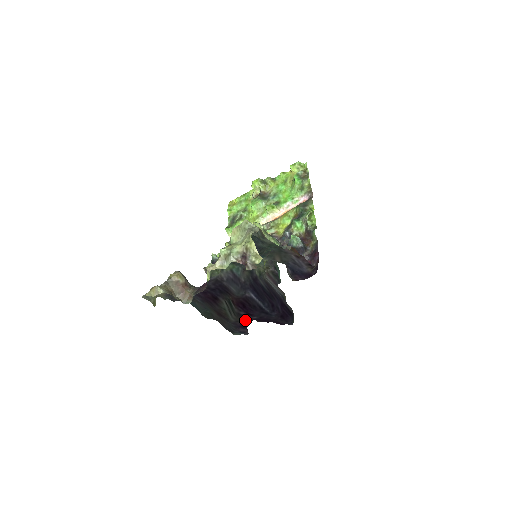
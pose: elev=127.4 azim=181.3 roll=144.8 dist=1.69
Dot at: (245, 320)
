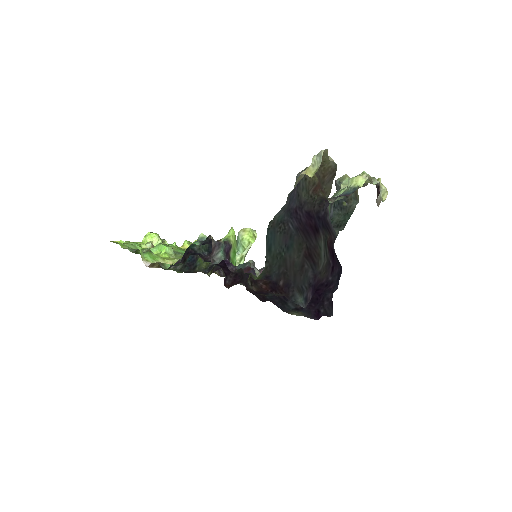
Dot at: (324, 277)
